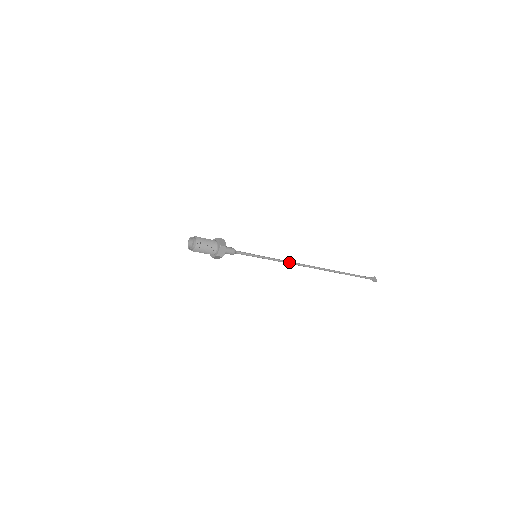
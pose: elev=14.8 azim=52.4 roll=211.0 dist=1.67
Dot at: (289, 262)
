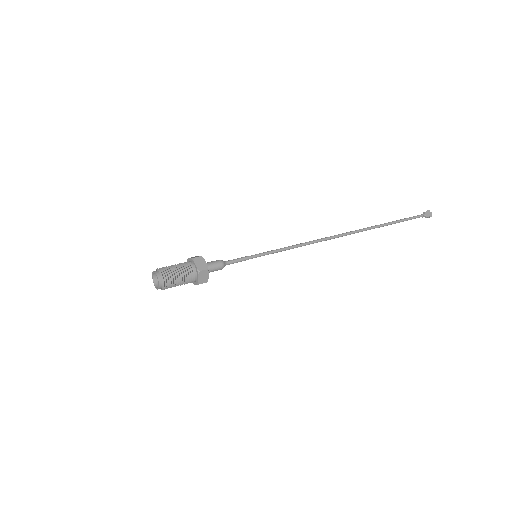
Dot at: (305, 244)
